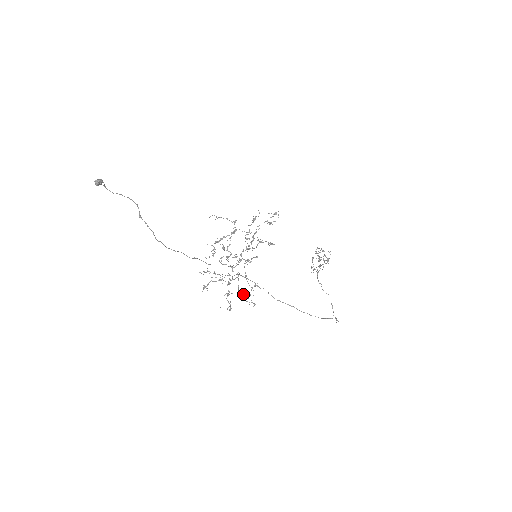
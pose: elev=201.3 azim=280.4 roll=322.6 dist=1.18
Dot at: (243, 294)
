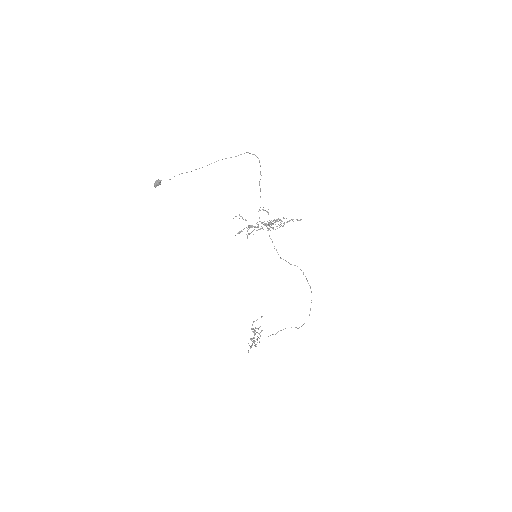
Dot at: occluded
